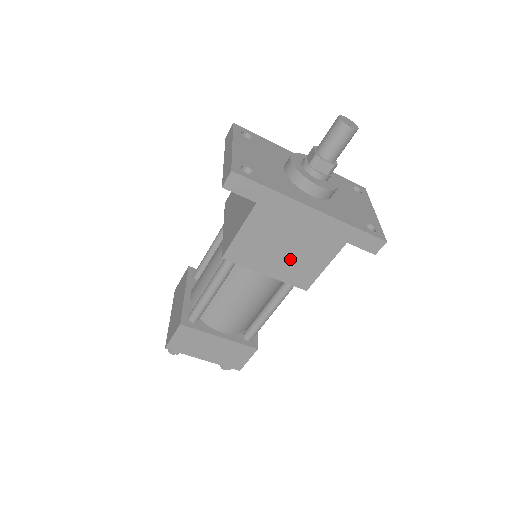
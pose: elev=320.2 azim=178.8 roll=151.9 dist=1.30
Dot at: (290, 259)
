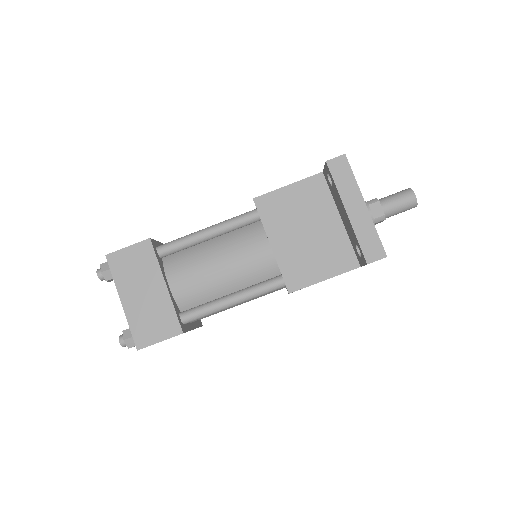
Dot at: occluded
